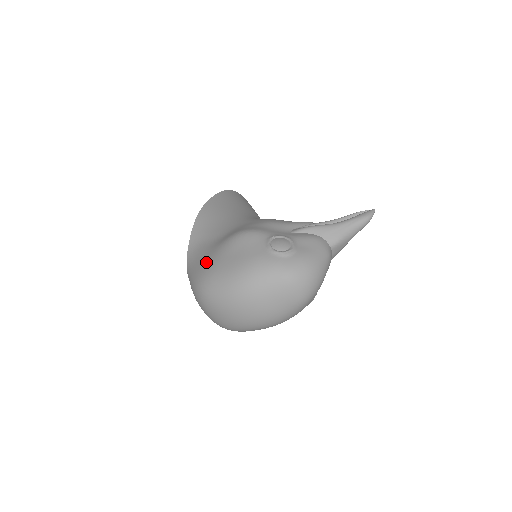
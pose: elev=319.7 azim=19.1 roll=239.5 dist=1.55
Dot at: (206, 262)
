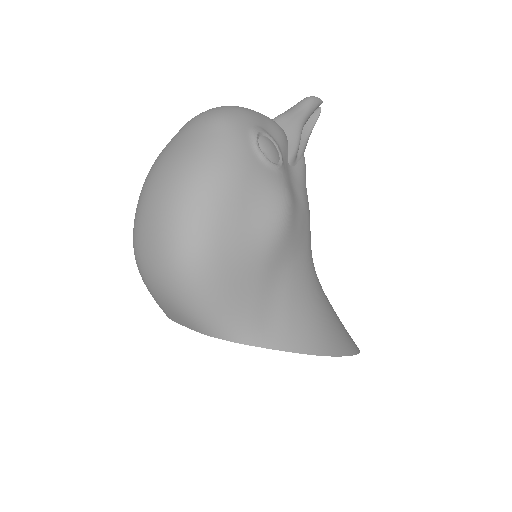
Dot at: occluded
